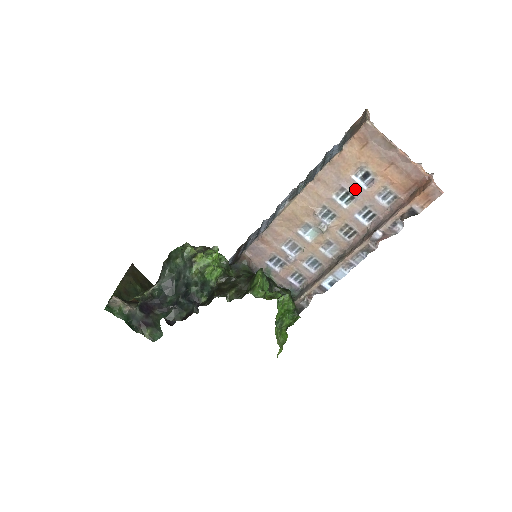
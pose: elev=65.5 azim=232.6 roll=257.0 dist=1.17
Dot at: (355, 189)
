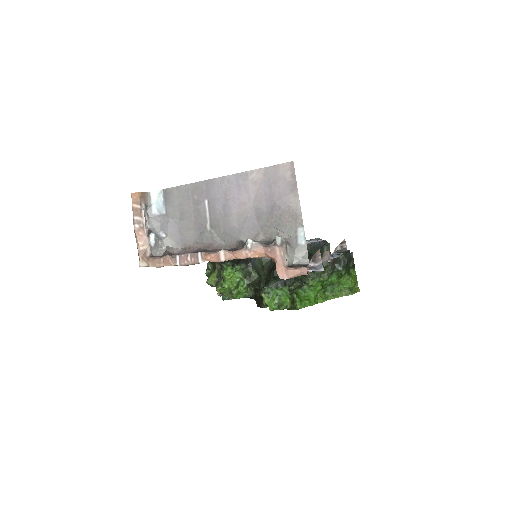
Dot at: occluded
